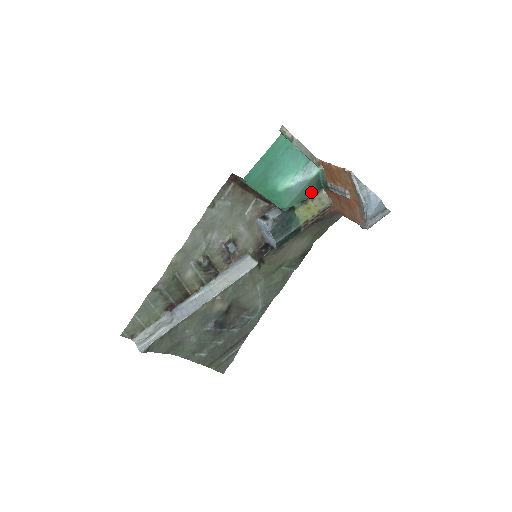
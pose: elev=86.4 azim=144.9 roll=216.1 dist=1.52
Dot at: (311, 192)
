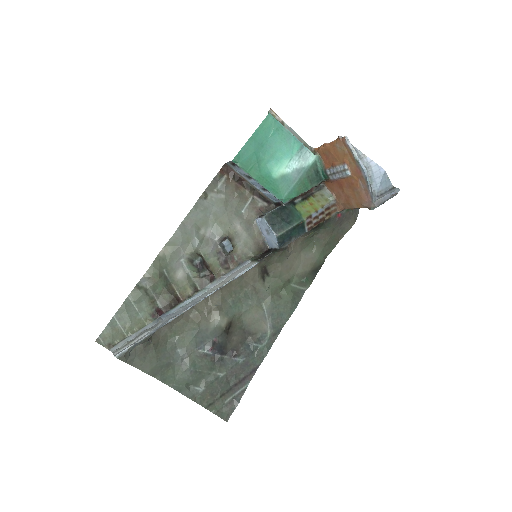
Dot at: (311, 184)
